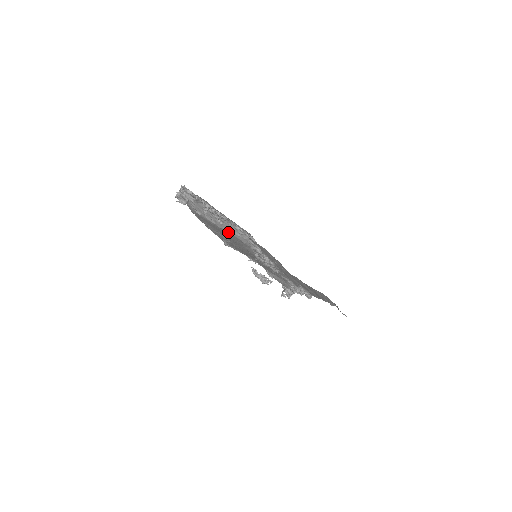
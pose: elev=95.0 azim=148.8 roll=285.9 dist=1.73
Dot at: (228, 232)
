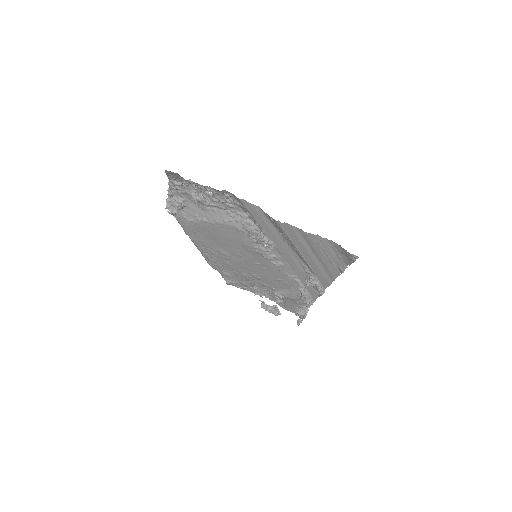
Dot at: (221, 223)
